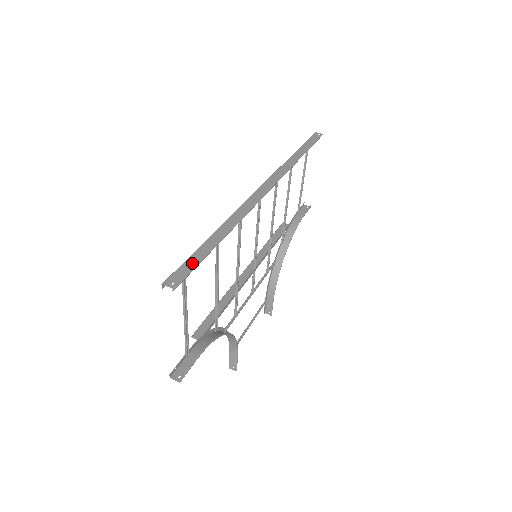
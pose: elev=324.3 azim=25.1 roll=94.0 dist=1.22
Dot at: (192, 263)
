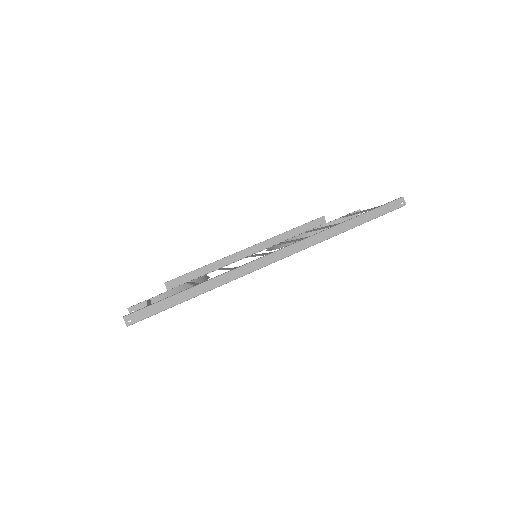
Dot at: (155, 310)
